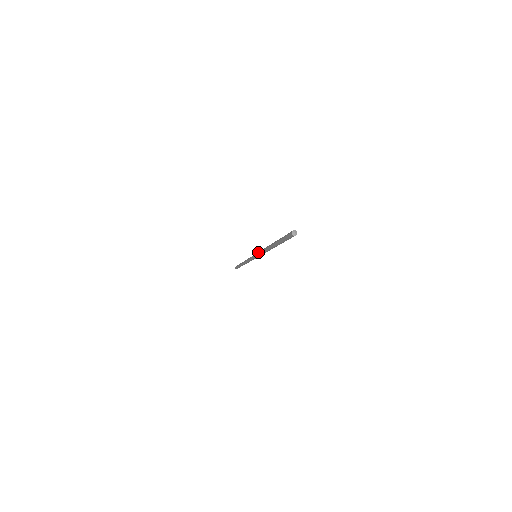
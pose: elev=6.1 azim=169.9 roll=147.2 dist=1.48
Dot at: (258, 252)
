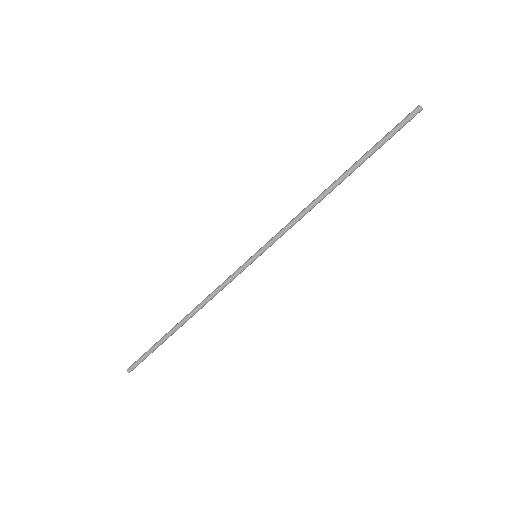
Dot at: occluded
